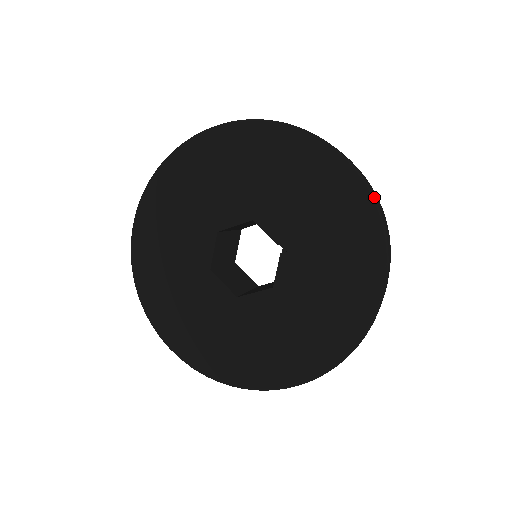
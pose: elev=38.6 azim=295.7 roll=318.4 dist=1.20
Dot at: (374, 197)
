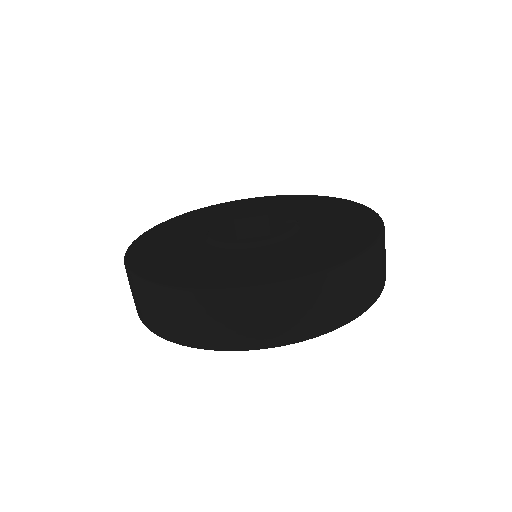
Dot at: occluded
